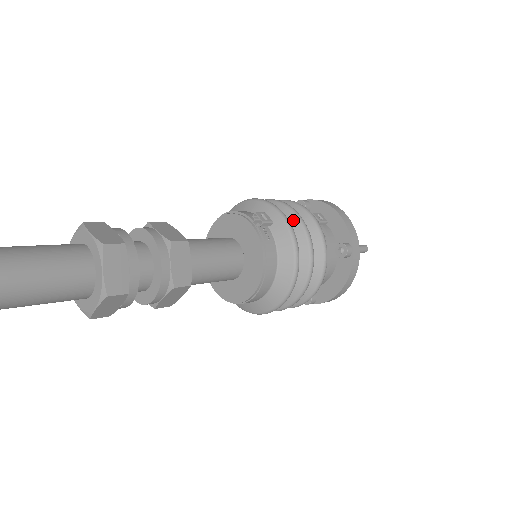
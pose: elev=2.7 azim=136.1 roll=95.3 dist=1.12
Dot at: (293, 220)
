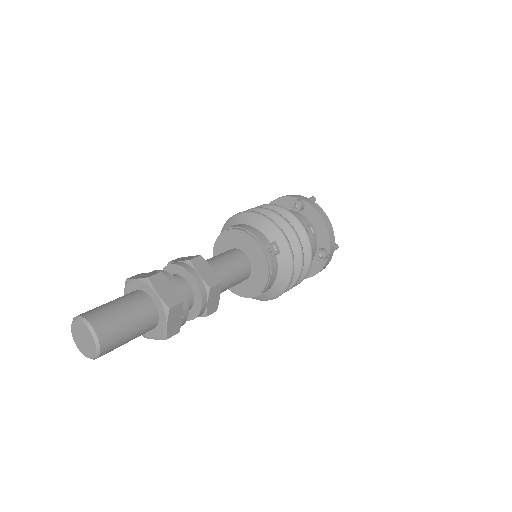
Dot at: (294, 243)
